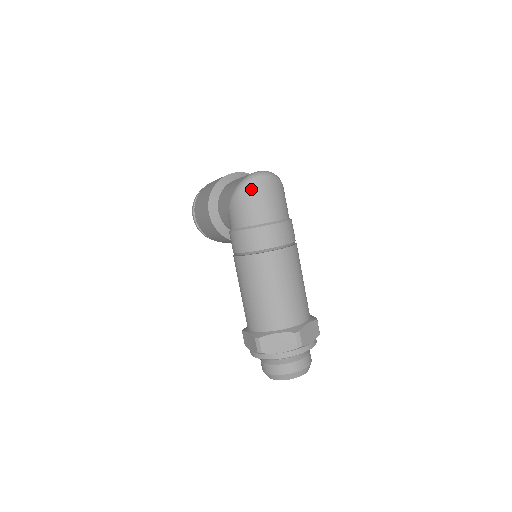
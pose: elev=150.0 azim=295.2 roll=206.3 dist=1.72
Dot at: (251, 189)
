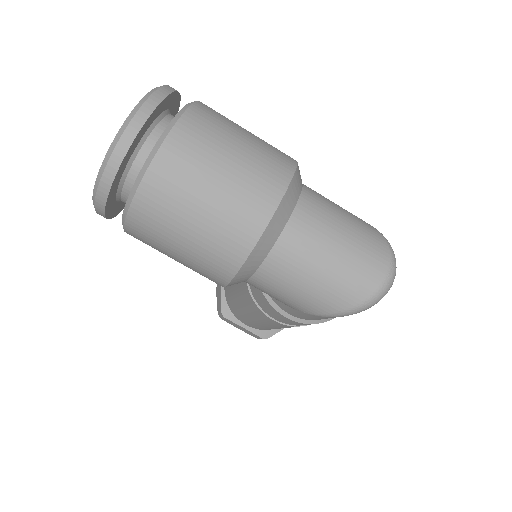
Dot at: occluded
